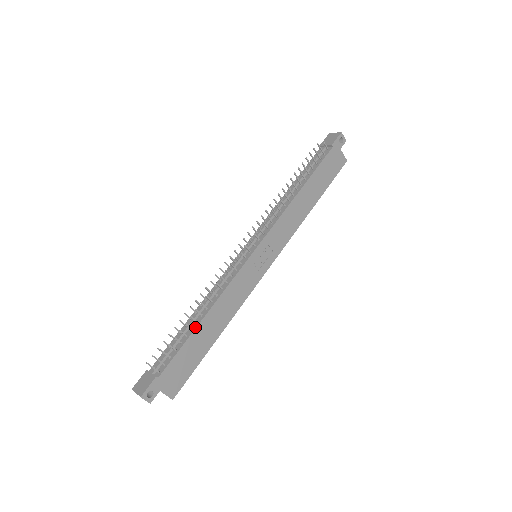
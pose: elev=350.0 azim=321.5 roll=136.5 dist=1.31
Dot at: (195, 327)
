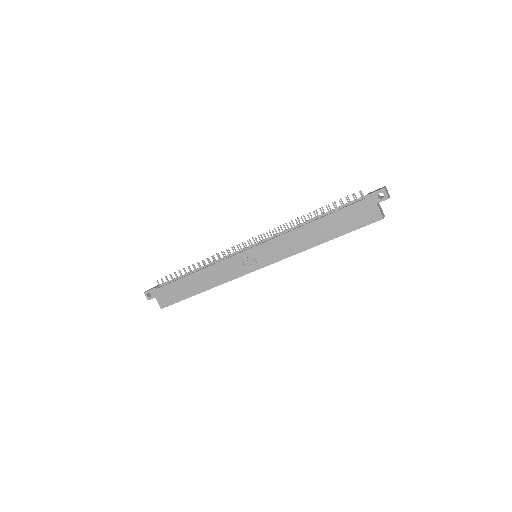
Dot at: (188, 275)
